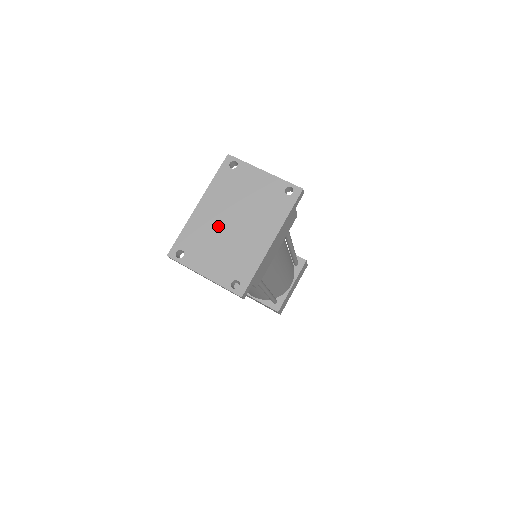
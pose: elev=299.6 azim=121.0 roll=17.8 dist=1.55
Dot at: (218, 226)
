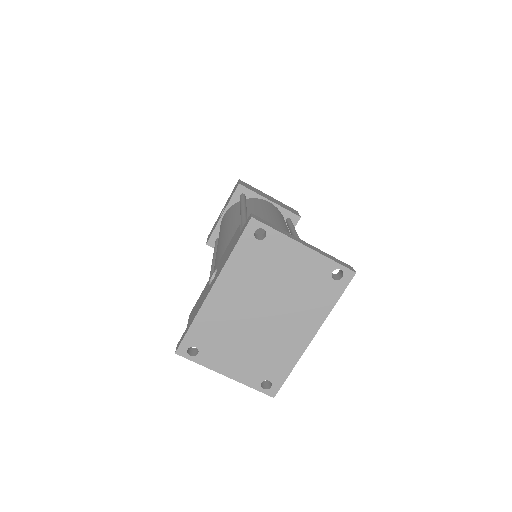
Dot at: (242, 318)
